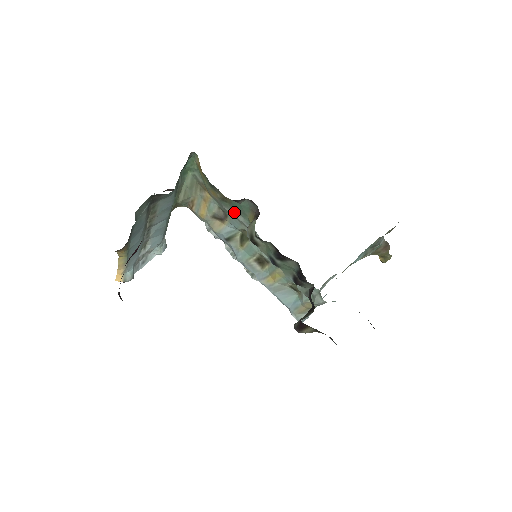
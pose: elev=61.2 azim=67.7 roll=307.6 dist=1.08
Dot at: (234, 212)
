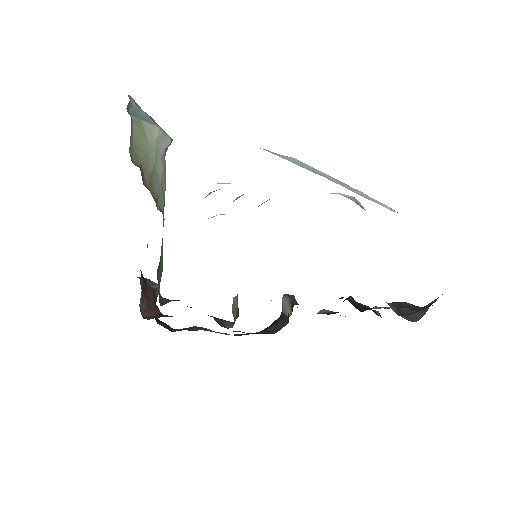
Dot at: occluded
